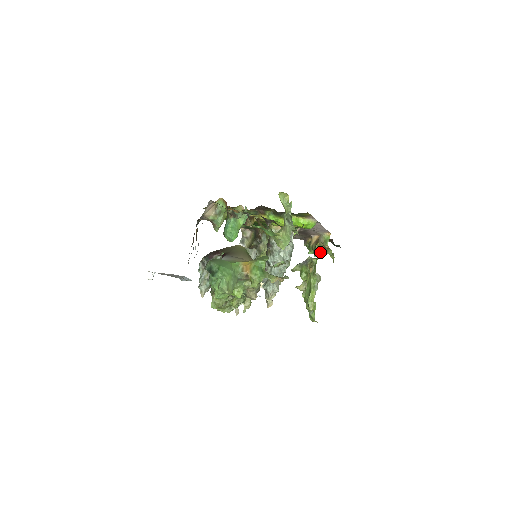
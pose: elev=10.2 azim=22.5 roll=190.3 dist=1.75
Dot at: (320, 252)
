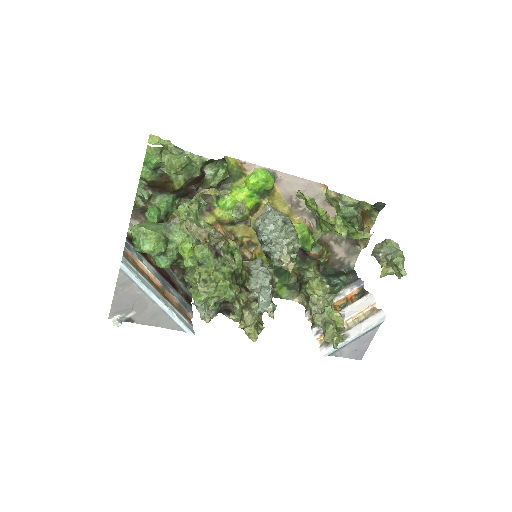
Dot at: (348, 214)
